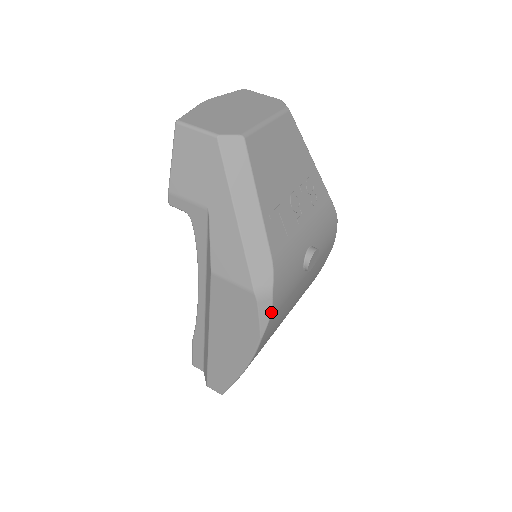
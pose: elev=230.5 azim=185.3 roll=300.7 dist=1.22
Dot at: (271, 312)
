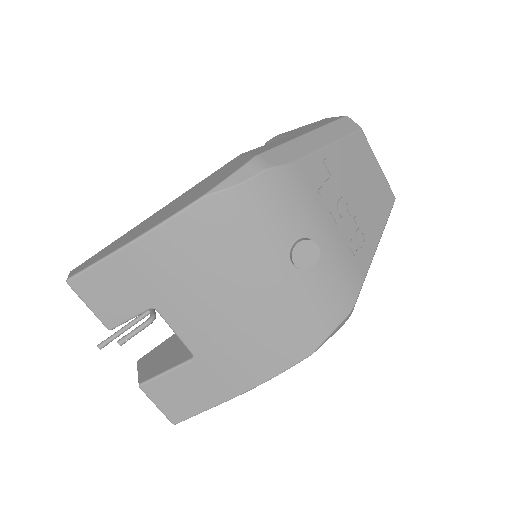
Dot at: (243, 182)
